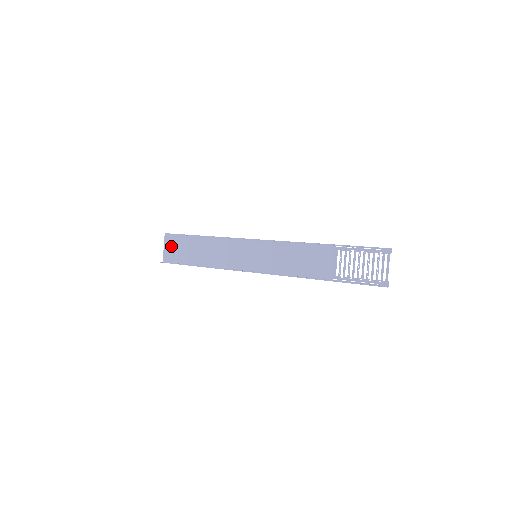
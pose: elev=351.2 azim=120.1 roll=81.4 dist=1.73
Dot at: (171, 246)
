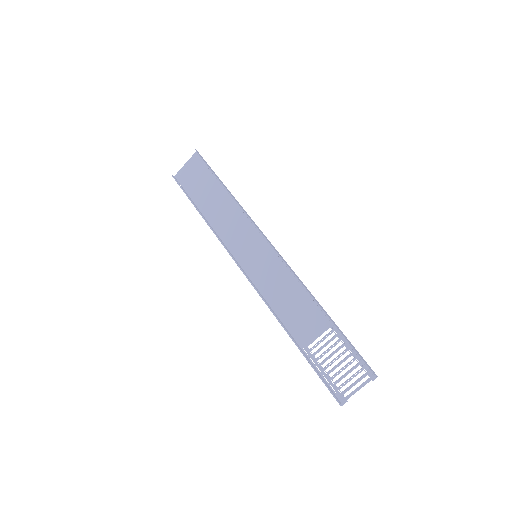
Dot at: (193, 169)
